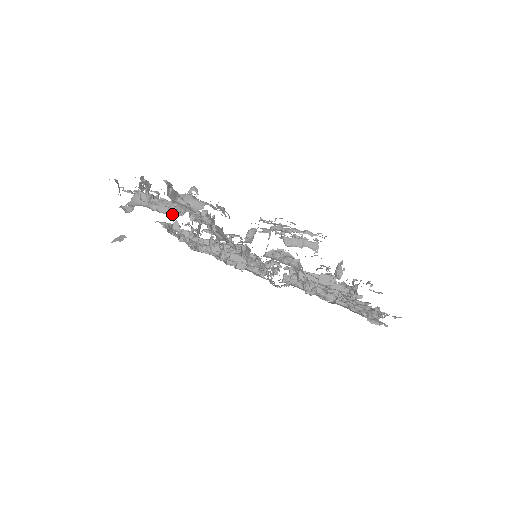
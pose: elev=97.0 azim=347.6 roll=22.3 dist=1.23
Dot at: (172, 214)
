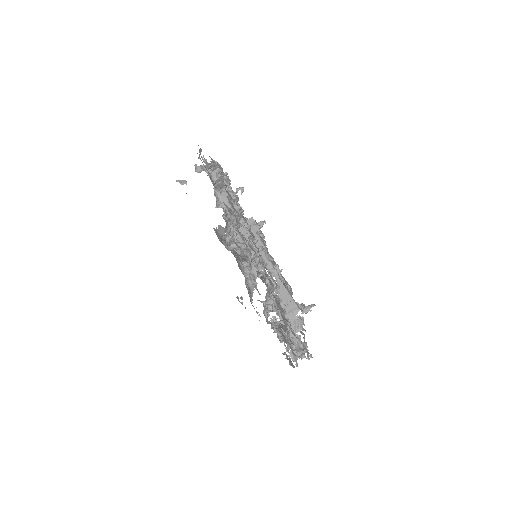
Dot at: occluded
